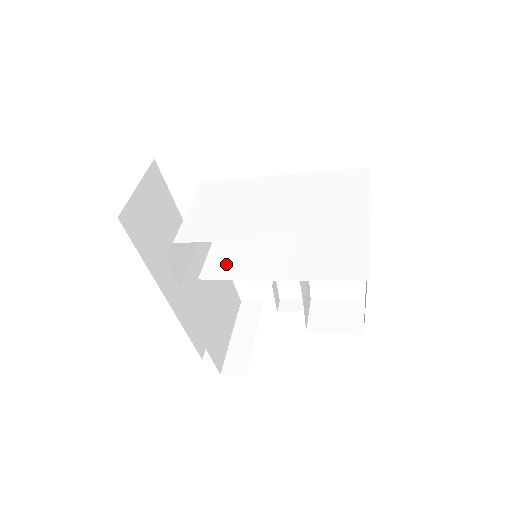
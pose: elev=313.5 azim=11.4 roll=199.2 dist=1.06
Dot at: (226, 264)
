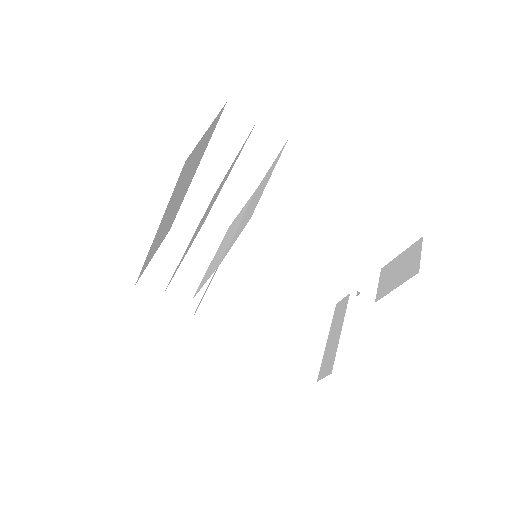
Dot at: (206, 277)
